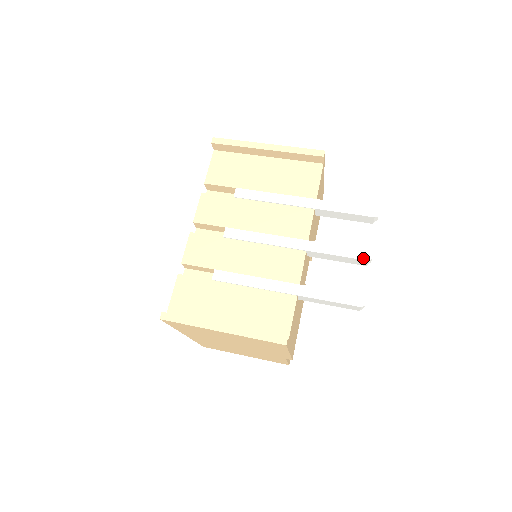
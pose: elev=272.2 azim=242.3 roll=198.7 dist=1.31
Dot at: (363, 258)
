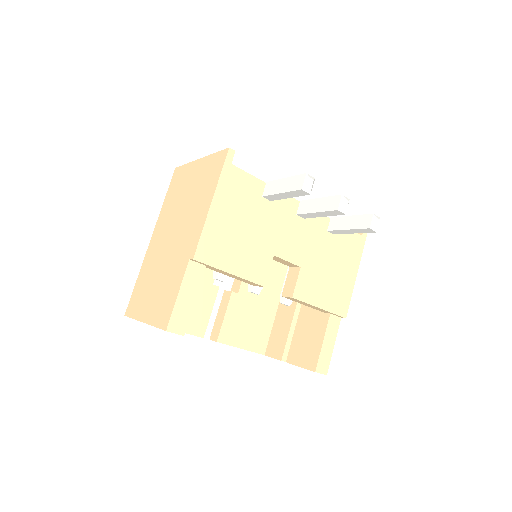
Dot at: (339, 196)
